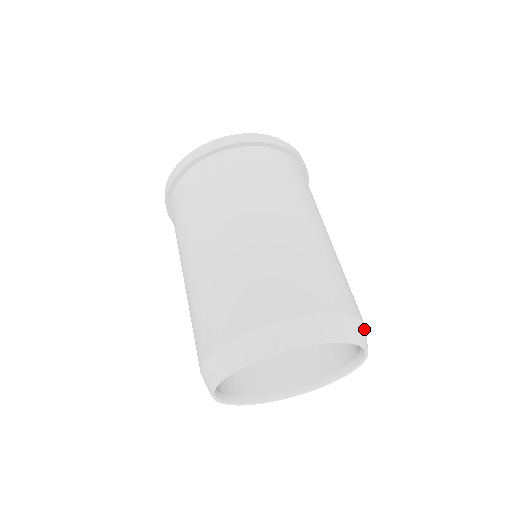
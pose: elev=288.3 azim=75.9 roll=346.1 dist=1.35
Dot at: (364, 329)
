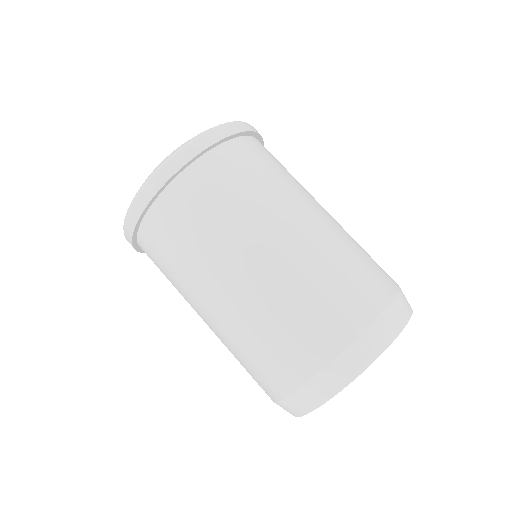
Dot at: occluded
